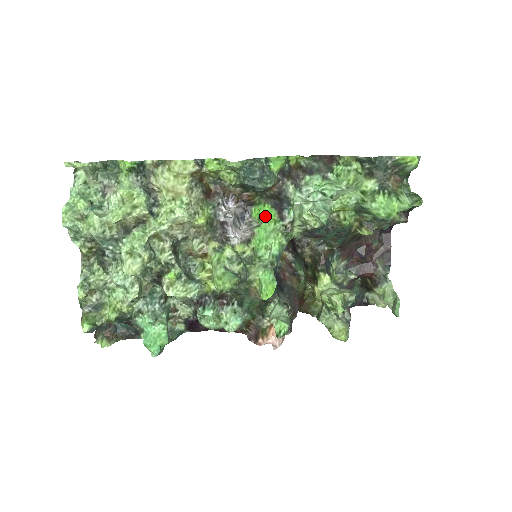
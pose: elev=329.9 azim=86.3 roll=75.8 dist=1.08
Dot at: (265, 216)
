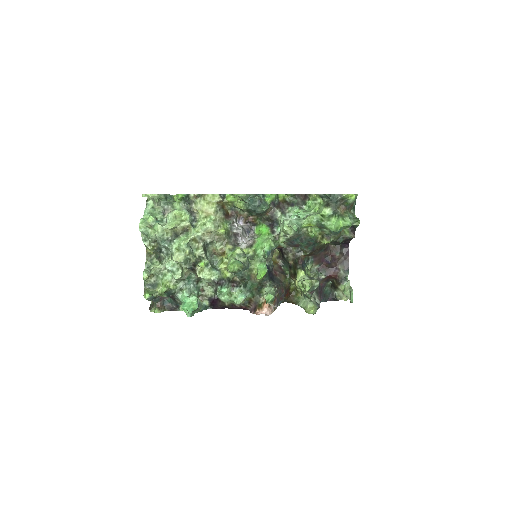
Dot at: (263, 231)
